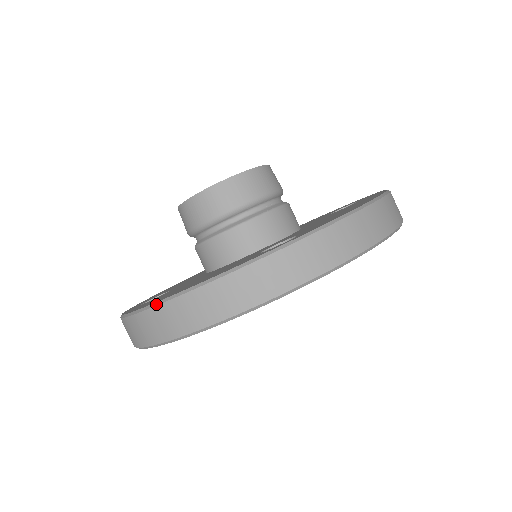
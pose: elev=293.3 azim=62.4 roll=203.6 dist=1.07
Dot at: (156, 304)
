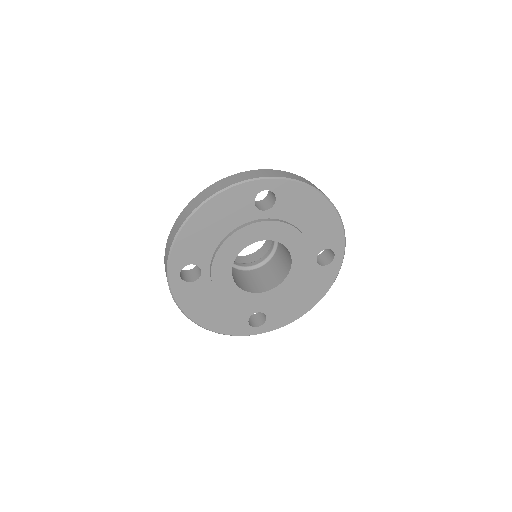
Dot at: (189, 203)
